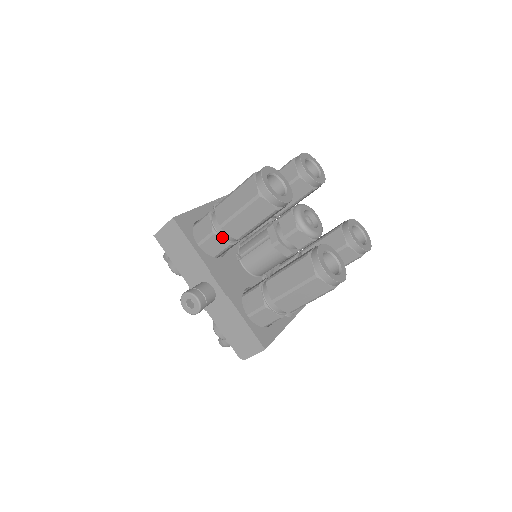
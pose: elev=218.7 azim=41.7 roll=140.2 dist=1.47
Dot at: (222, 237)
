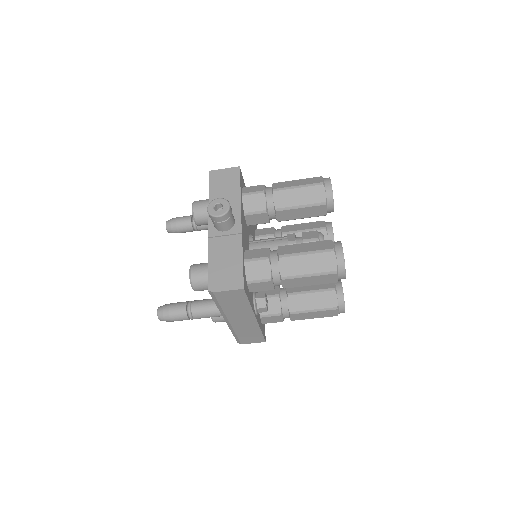
Dot at: (266, 200)
